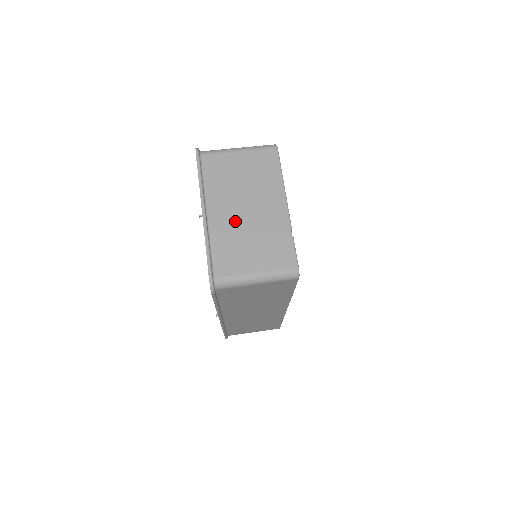
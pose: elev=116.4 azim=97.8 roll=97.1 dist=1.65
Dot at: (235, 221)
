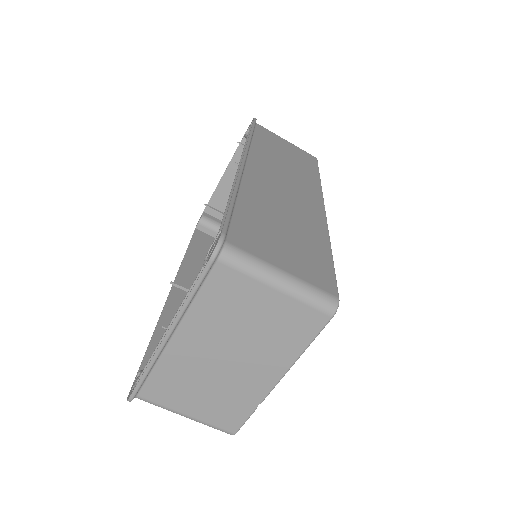
Dot at: (202, 362)
